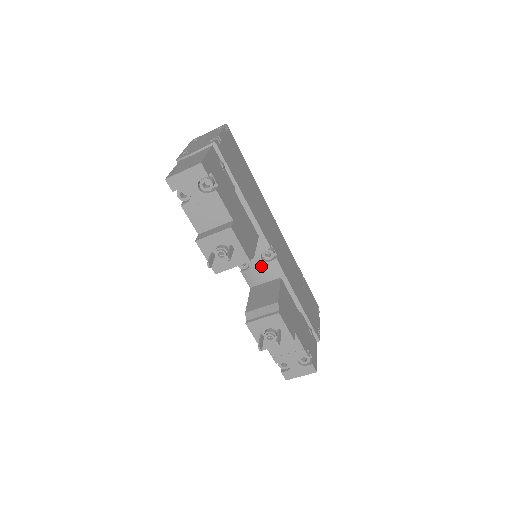
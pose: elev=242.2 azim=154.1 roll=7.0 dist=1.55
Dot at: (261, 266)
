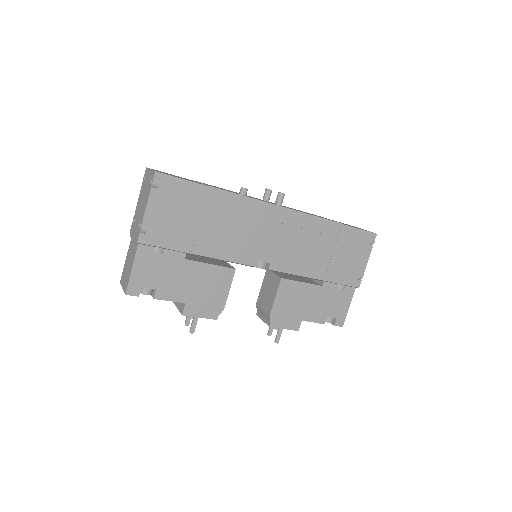
Dot at: occluded
